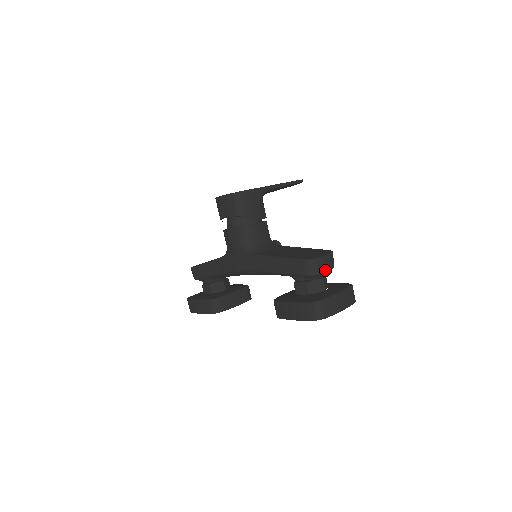
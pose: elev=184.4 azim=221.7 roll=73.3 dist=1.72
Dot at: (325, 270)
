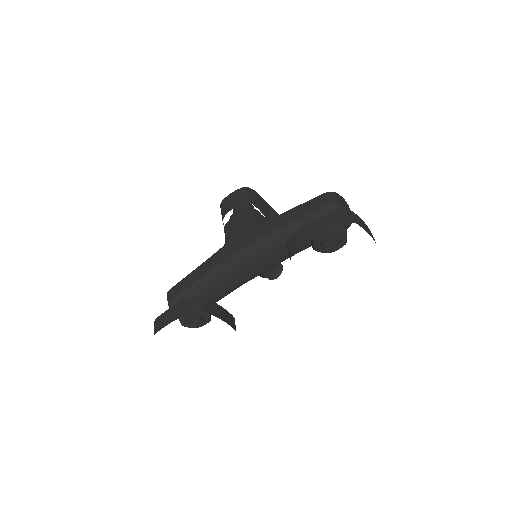
Dot at: occluded
